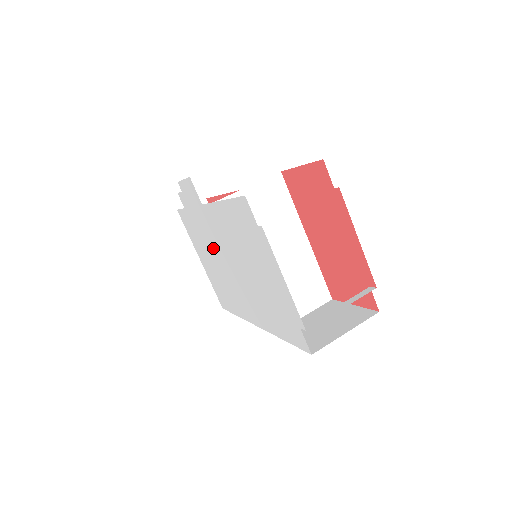
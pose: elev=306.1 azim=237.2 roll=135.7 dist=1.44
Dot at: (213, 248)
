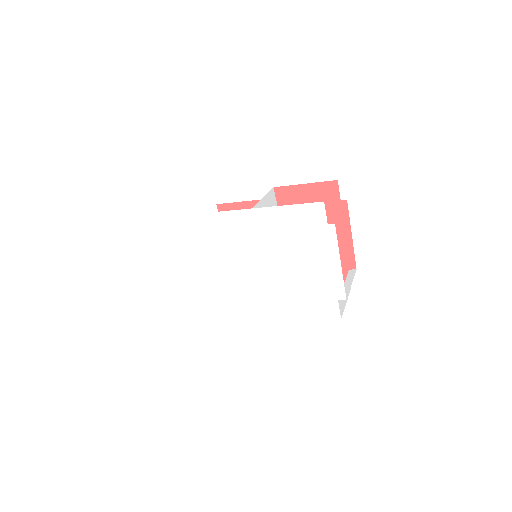
Dot at: (205, 253)
